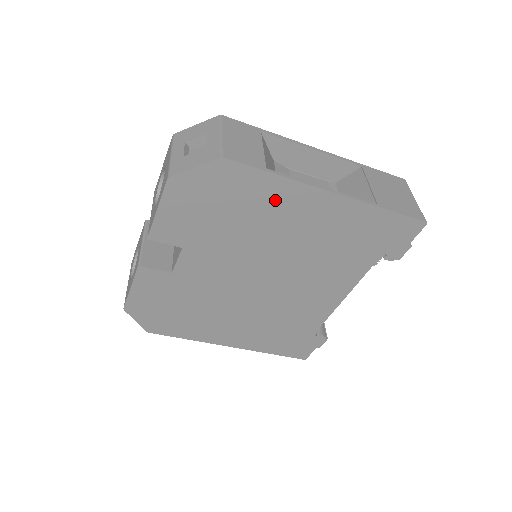
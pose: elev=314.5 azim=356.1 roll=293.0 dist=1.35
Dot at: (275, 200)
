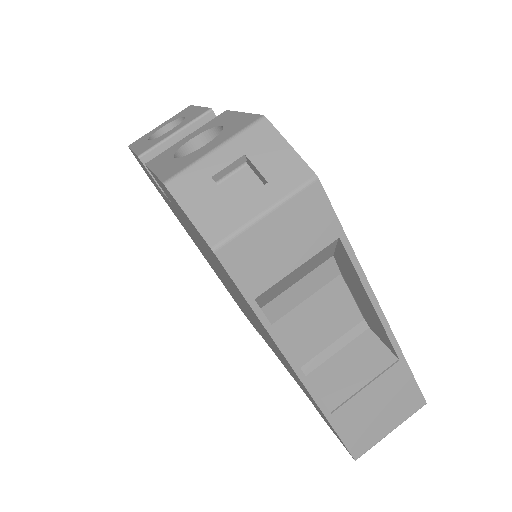
Dot at: (249, 308)
